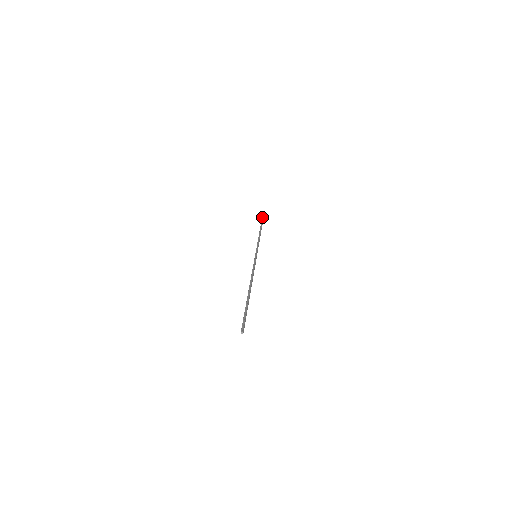
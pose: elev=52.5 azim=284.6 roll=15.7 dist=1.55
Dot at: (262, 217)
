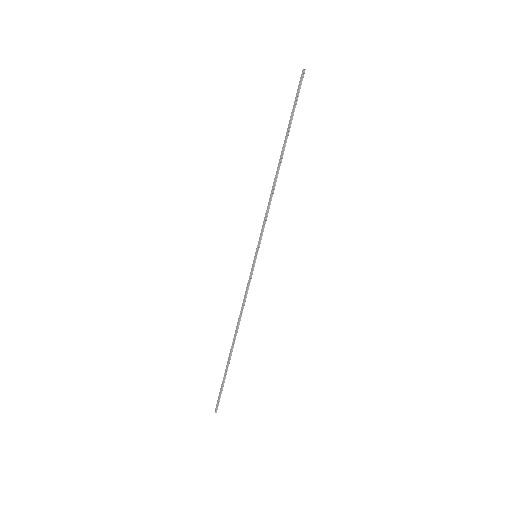
Dot at: (299, 91)
